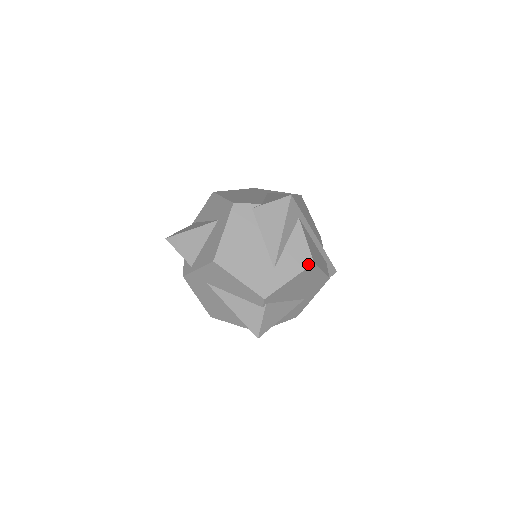
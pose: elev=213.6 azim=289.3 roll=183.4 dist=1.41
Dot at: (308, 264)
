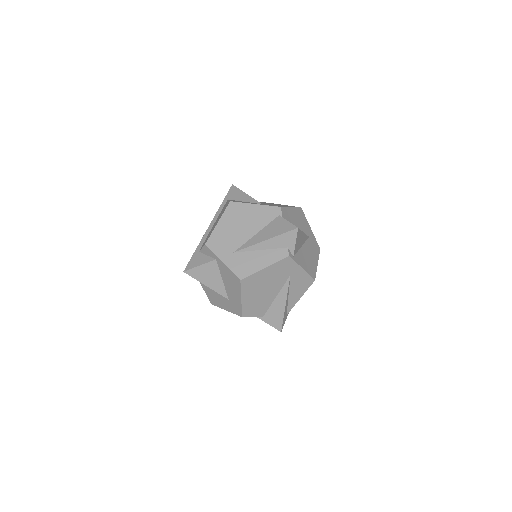
Dot at: occluded
